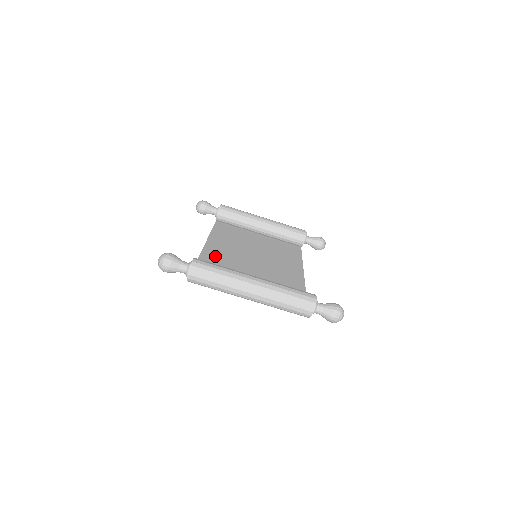
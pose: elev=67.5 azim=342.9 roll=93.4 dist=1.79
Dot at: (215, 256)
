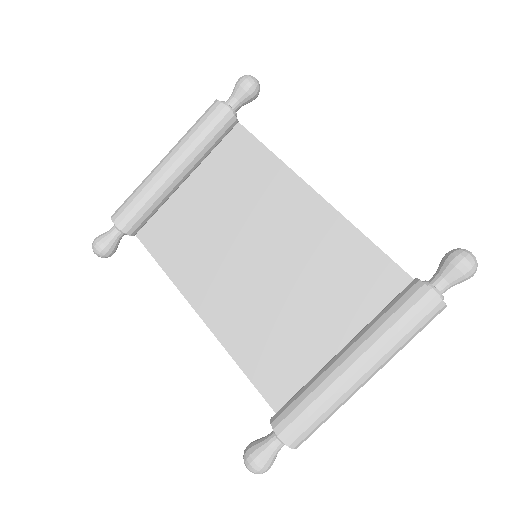
Dot at: (236, 328)
